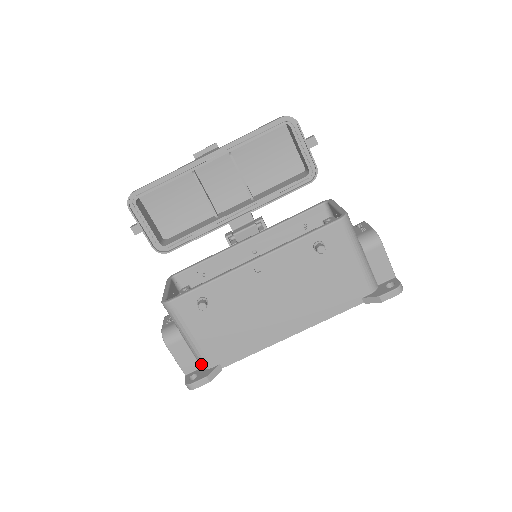
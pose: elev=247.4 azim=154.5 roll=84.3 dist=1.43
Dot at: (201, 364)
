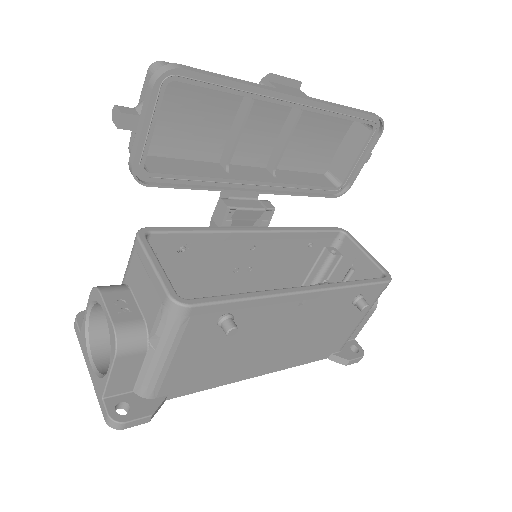
Dot at: (142, 390)
